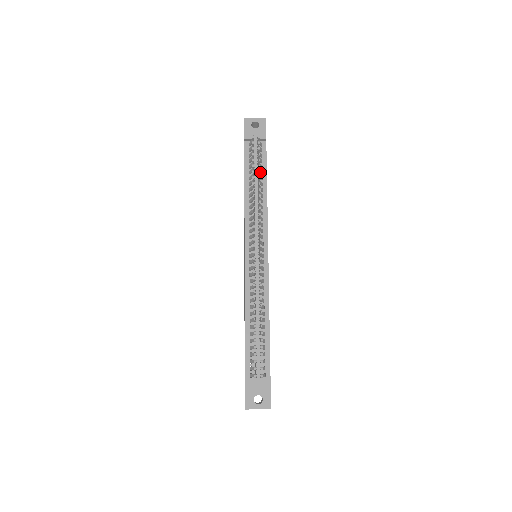
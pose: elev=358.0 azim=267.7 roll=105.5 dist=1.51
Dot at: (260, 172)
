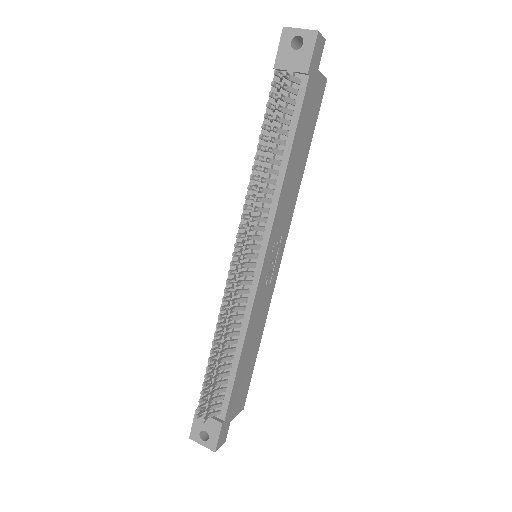
Dot at: (281, 133)
